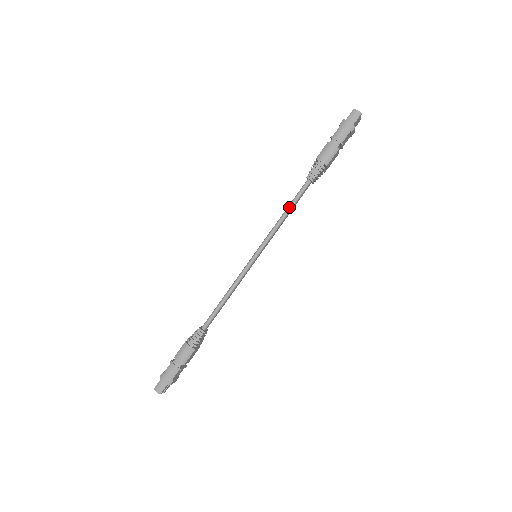
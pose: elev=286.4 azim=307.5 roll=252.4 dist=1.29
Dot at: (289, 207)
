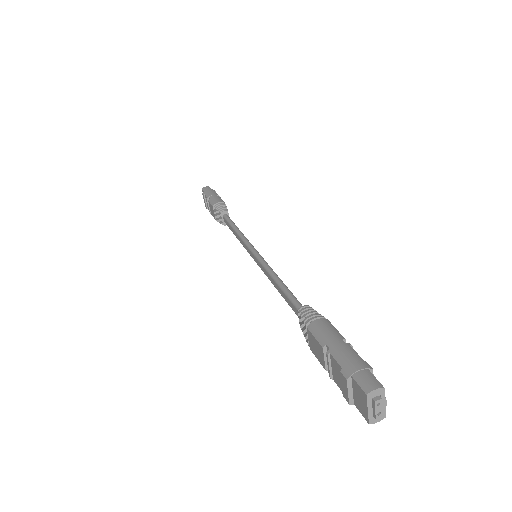
Dot at: (233, 226)
